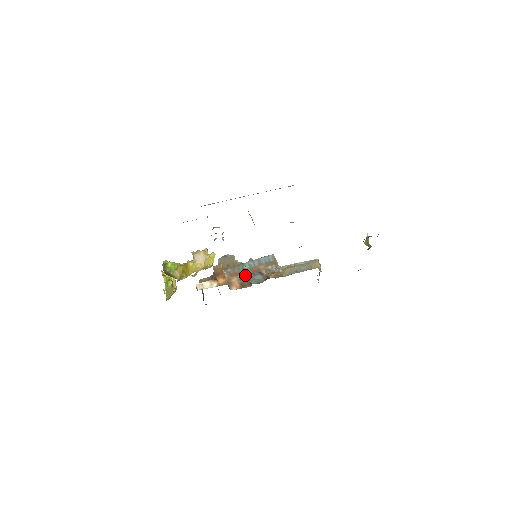
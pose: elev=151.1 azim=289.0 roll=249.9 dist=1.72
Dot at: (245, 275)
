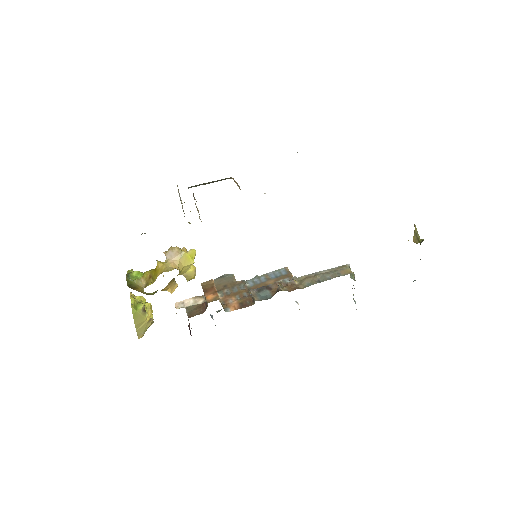
Dot at: (247, 293)
